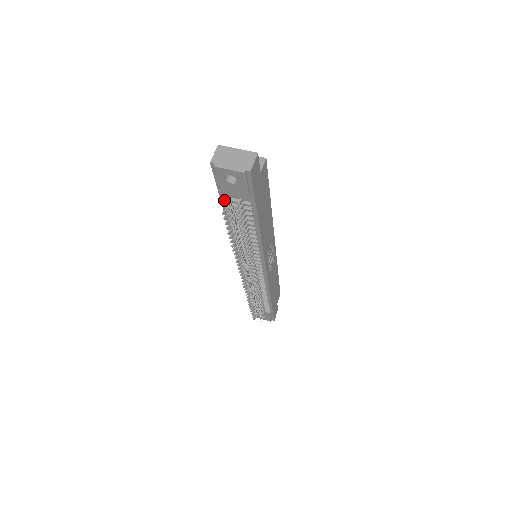
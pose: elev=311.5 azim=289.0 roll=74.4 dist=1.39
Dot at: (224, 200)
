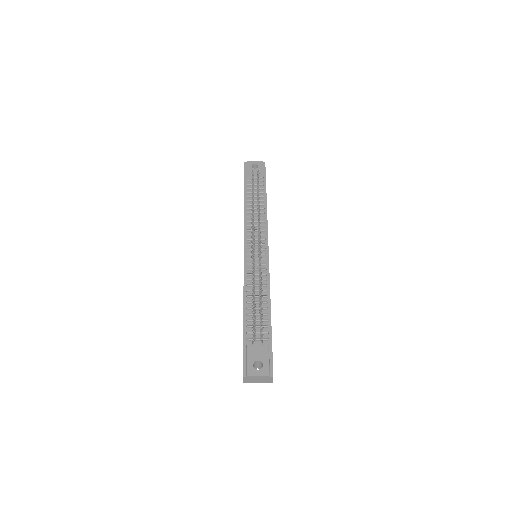
Dot at: (246, 184)
